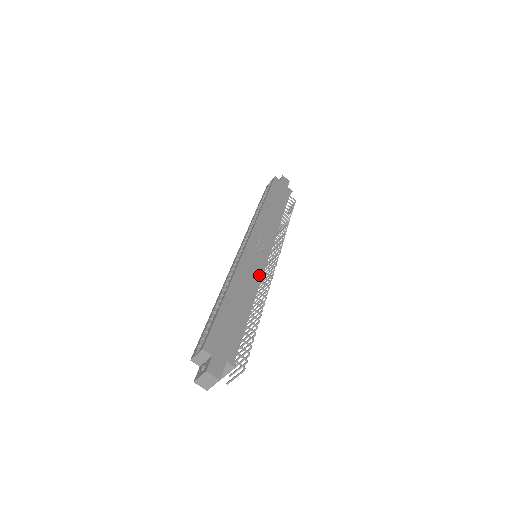
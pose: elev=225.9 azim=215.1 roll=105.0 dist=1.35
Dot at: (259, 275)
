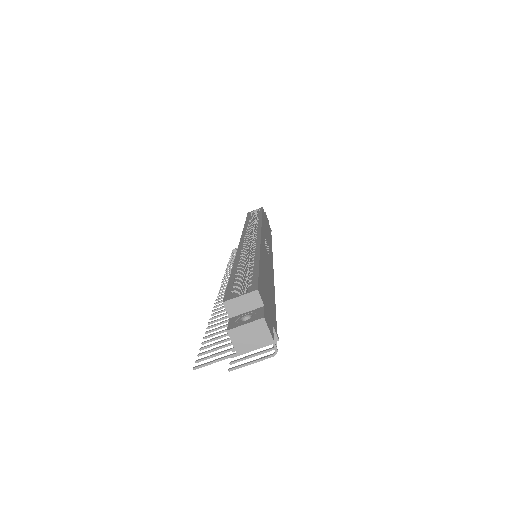
Dot at: (272, 270)
